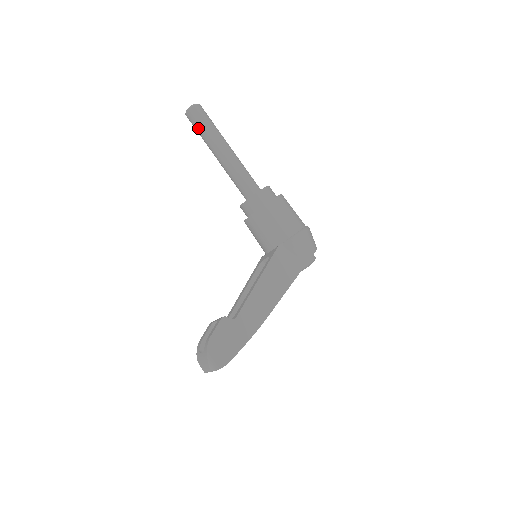
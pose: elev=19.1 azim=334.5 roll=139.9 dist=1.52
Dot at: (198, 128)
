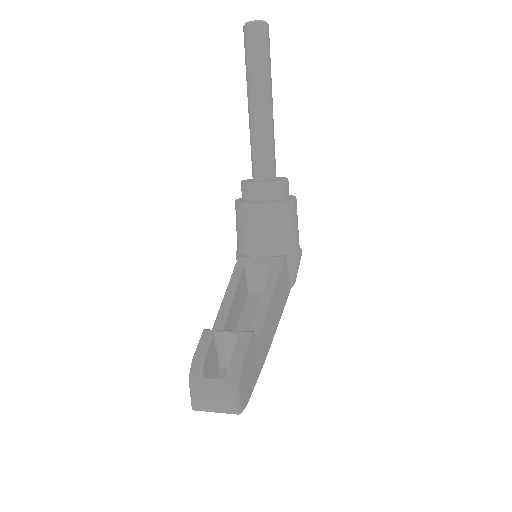
Dot at: (257, 54)
